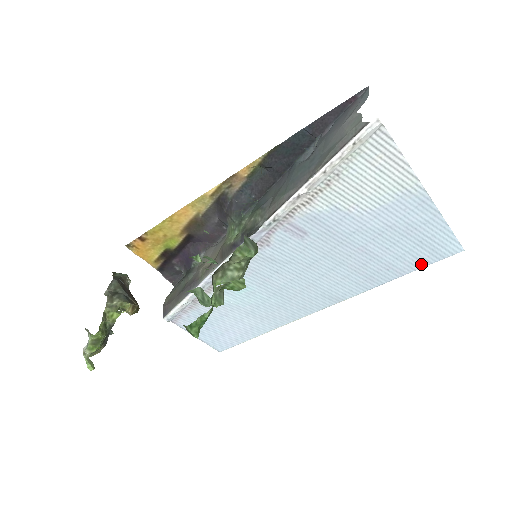
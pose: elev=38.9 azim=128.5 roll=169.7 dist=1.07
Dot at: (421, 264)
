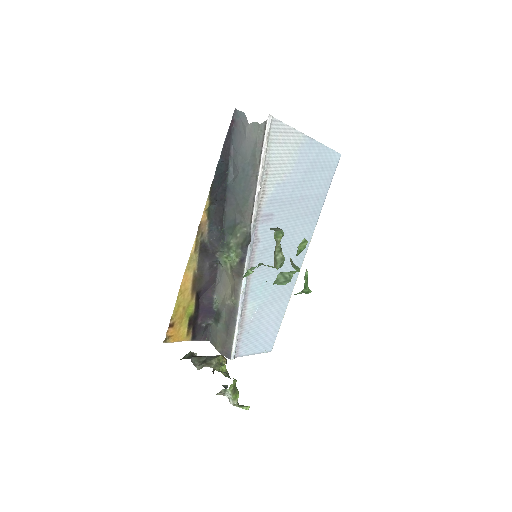
Dot at: (329, 181)
